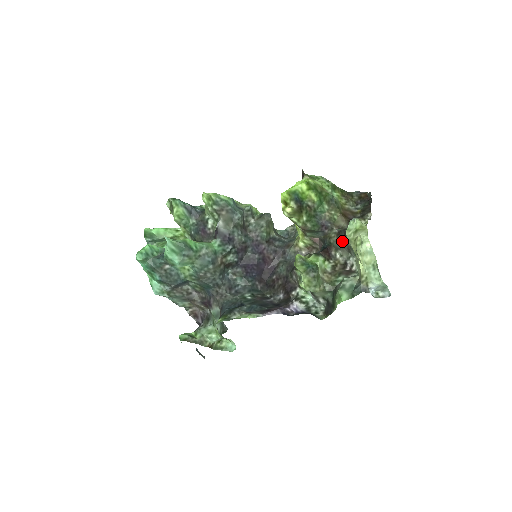
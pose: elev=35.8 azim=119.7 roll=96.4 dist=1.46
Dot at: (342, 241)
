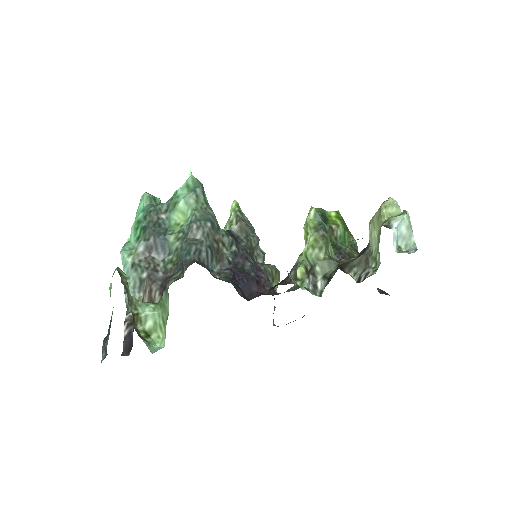
Dot at: (360, 256)
